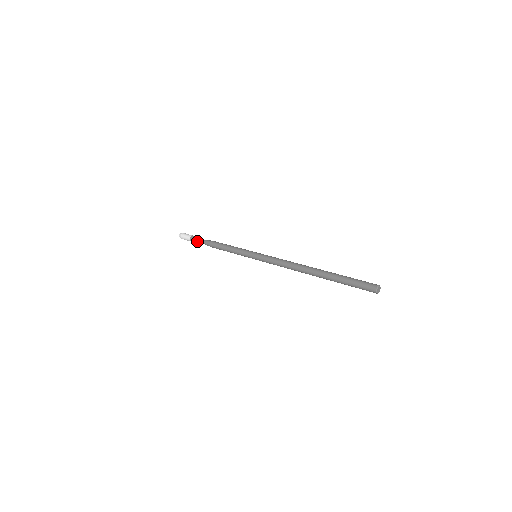
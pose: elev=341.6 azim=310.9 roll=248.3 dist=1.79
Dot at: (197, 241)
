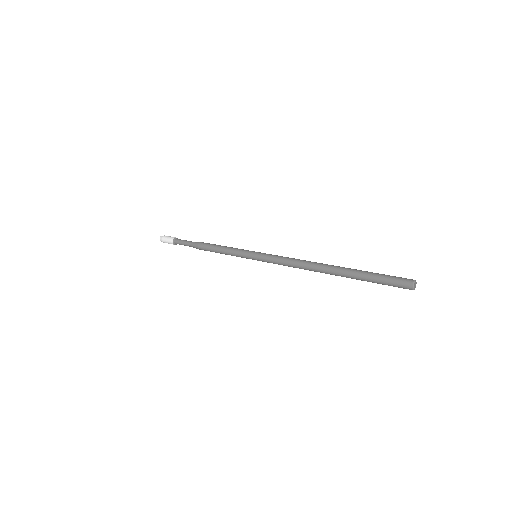
Dot at: (182, 244)
